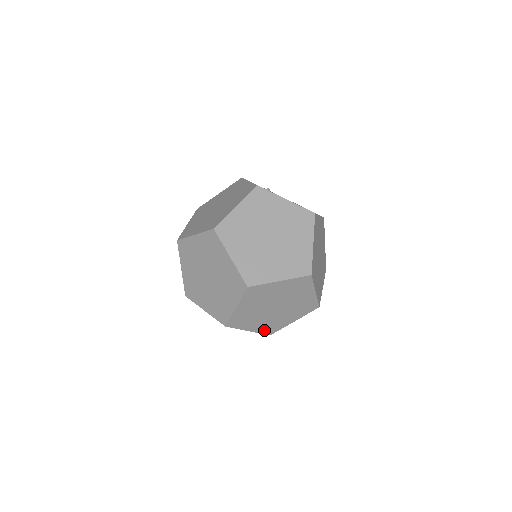
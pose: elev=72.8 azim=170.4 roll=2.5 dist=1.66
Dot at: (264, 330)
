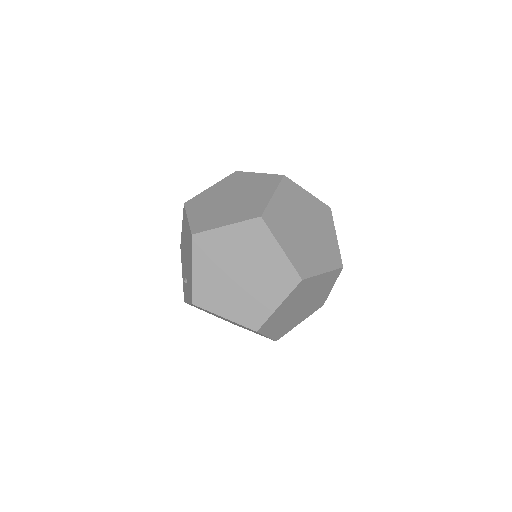
Dot at: (198, 289)
